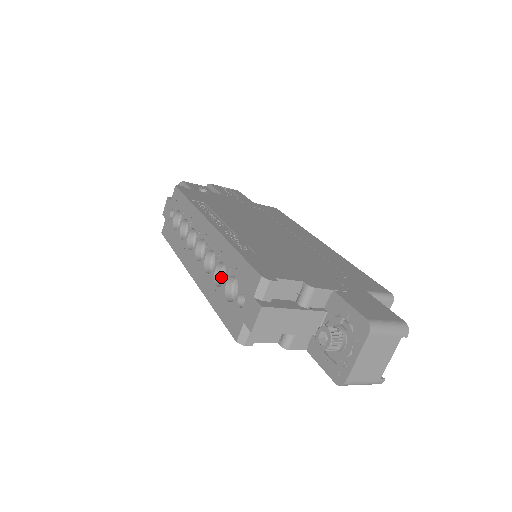
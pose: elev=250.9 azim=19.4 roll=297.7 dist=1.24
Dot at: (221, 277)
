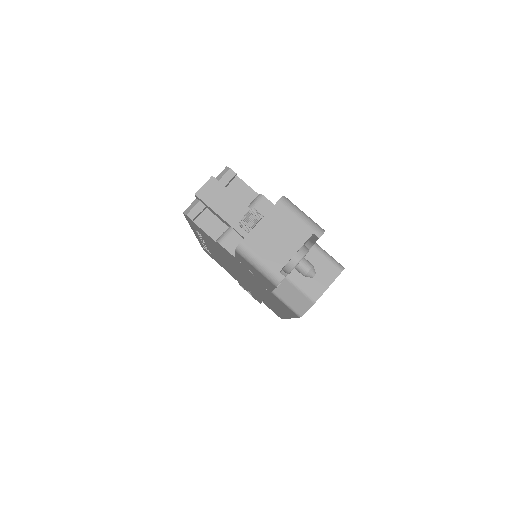
Dot at: occluded
